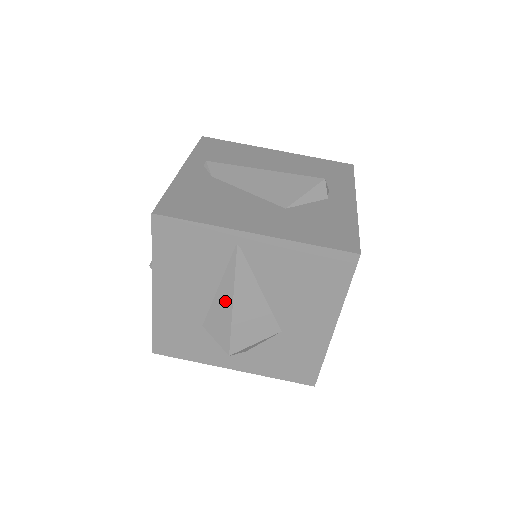
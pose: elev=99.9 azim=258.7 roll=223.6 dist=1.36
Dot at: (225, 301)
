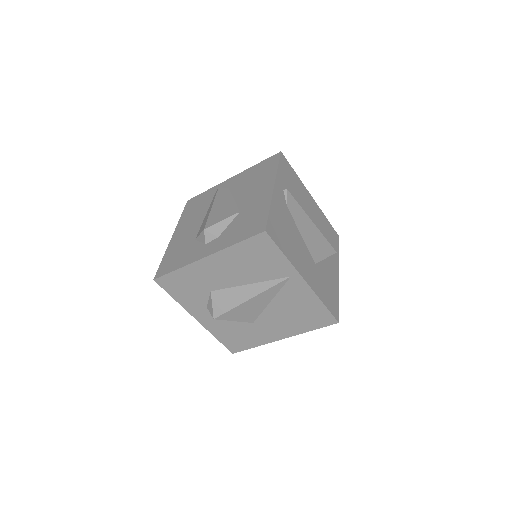
Dot at: (246, 294)
